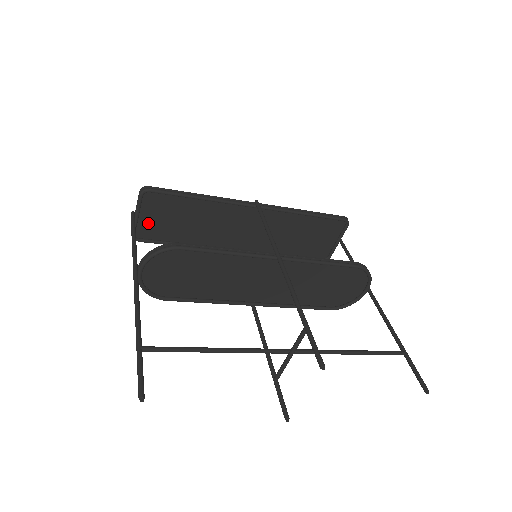
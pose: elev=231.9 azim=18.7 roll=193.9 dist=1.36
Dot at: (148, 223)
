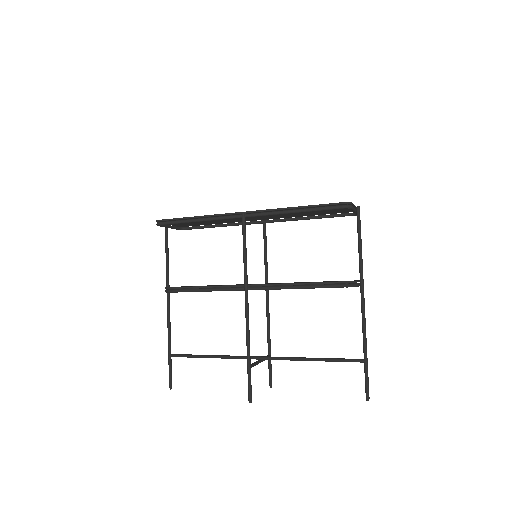
Dot at: (182, 224)
